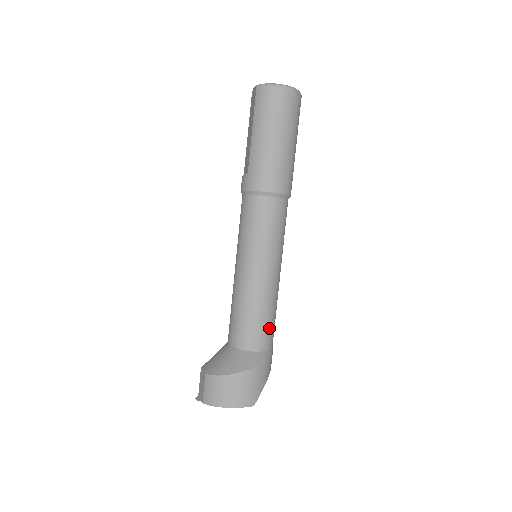
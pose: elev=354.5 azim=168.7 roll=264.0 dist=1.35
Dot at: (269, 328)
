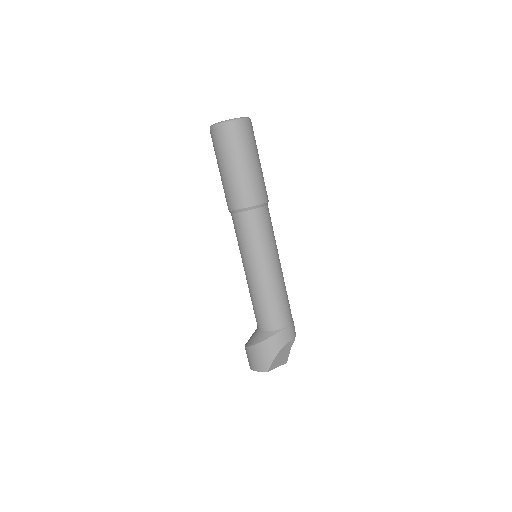
Dot at: (269, 313)
